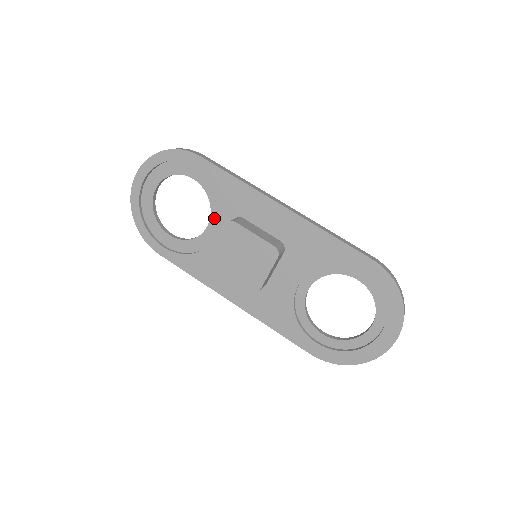
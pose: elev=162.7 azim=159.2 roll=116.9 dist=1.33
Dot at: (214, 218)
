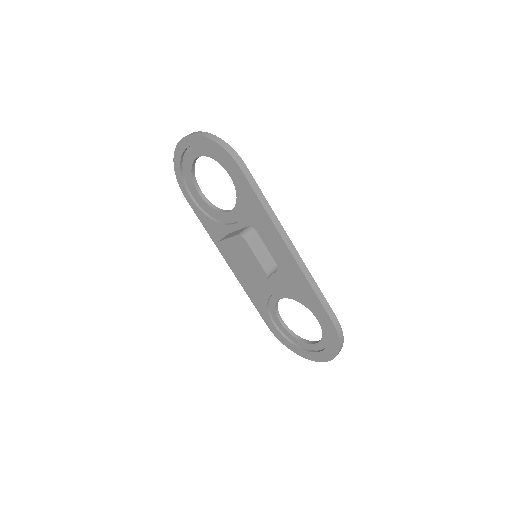
Dot at: (236, 211)
